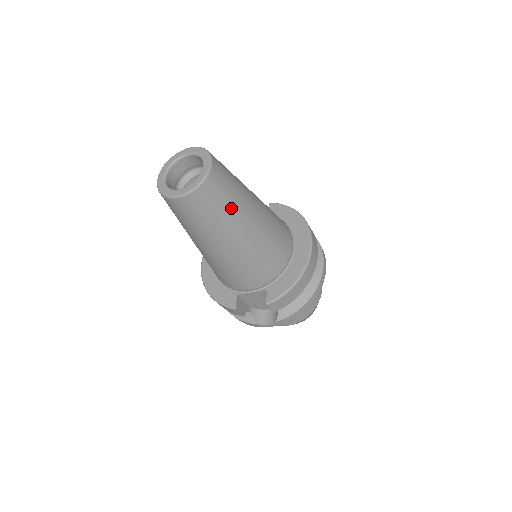
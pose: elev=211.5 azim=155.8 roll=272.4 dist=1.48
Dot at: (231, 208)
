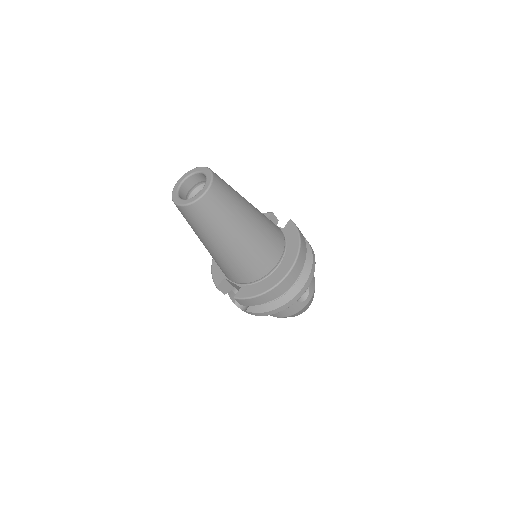
Dot at: (216, 226)
